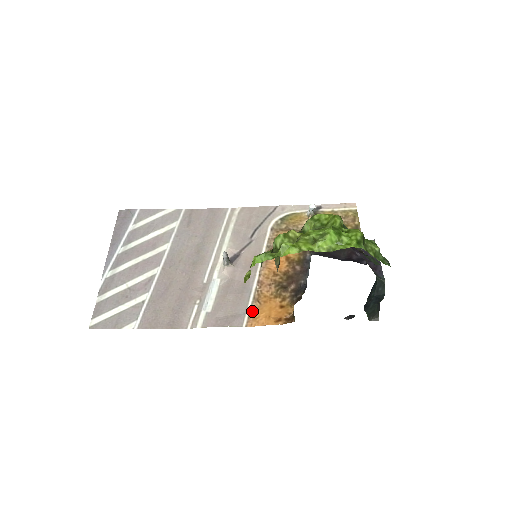
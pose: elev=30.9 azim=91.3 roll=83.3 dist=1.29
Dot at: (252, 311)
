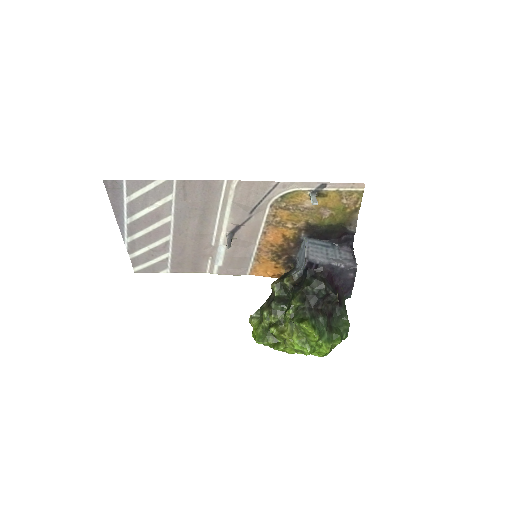
Dot at: (253, 267)
